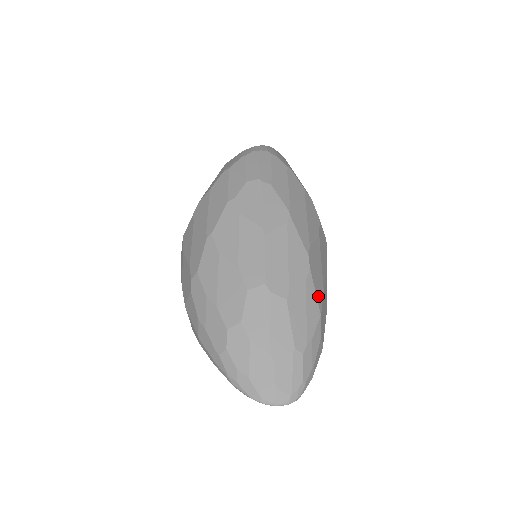
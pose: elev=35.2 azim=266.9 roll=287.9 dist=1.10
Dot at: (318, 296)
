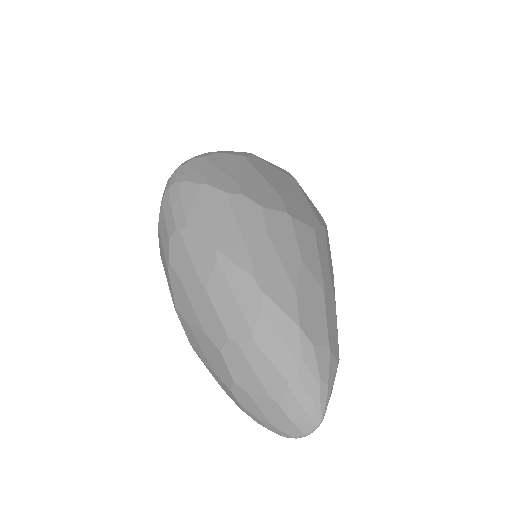
Dot at: (287, 309)
